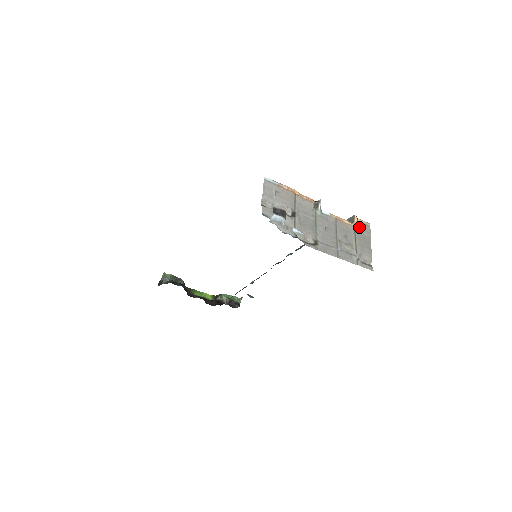
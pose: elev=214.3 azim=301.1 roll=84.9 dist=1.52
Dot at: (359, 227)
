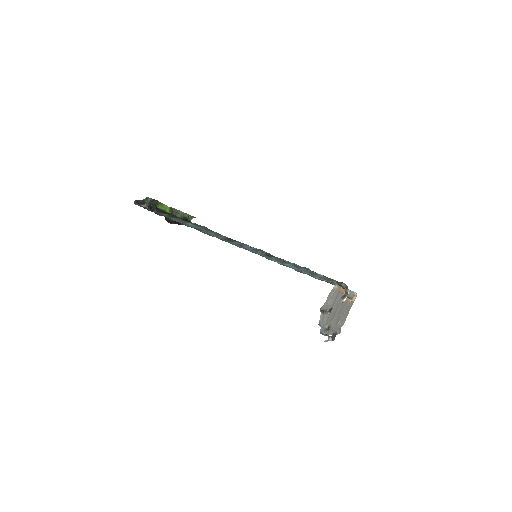
Dot at: (352, 301)
